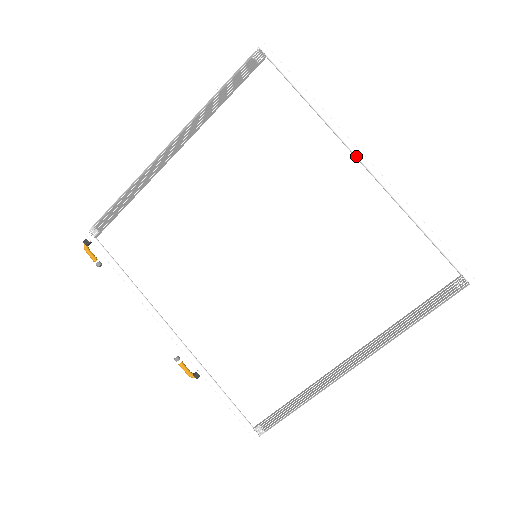
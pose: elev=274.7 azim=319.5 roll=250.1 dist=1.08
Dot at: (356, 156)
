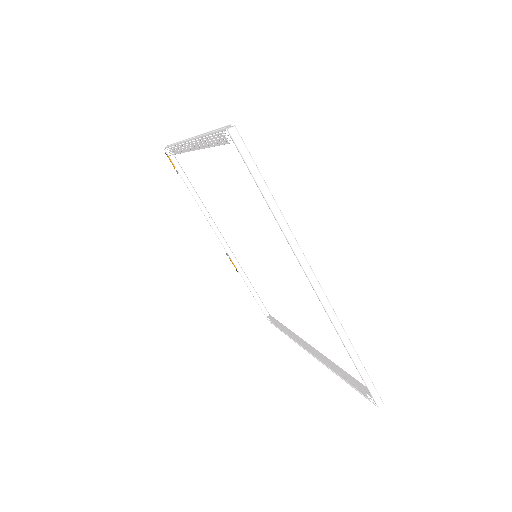
Dot at: (308, 278)
